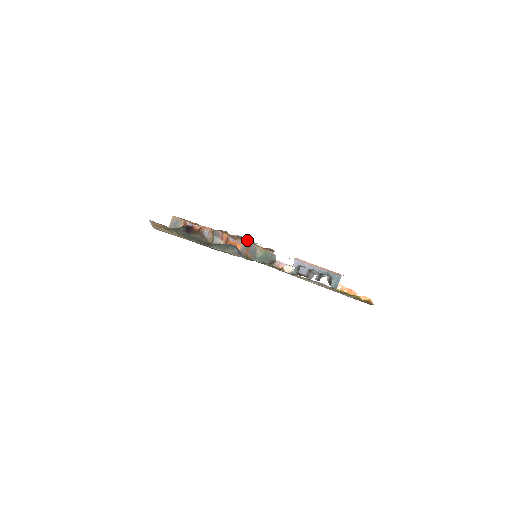
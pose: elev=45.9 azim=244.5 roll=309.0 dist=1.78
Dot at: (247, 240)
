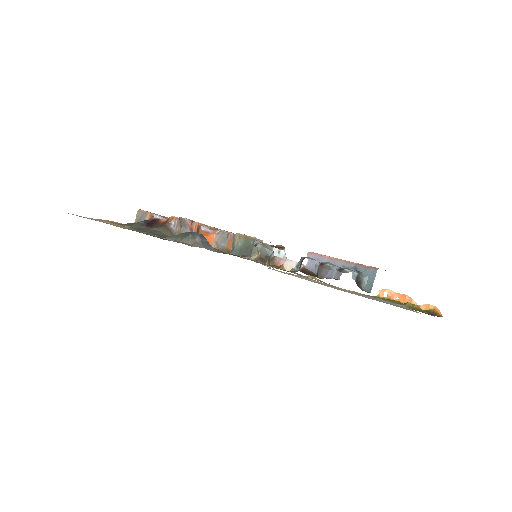
Dot at: occluded
